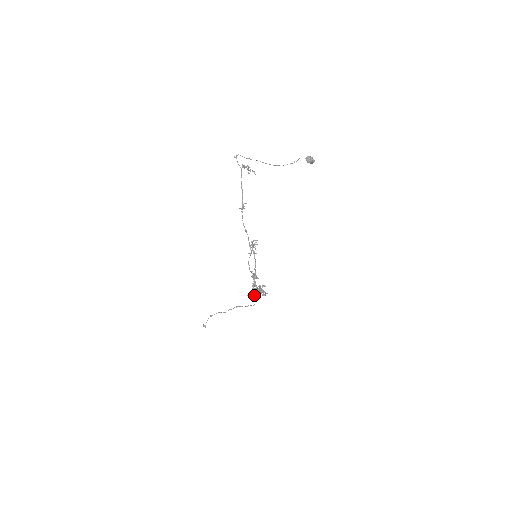
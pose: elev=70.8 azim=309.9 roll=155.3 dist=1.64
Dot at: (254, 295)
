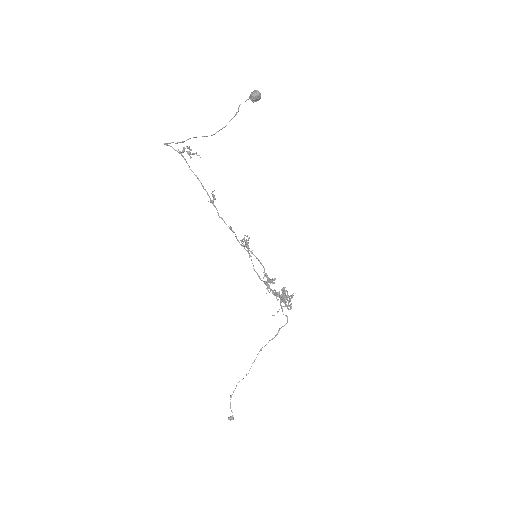
Dot at: (281, 307)
